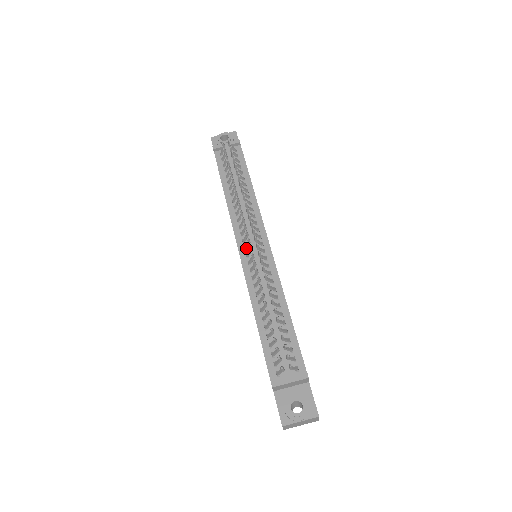
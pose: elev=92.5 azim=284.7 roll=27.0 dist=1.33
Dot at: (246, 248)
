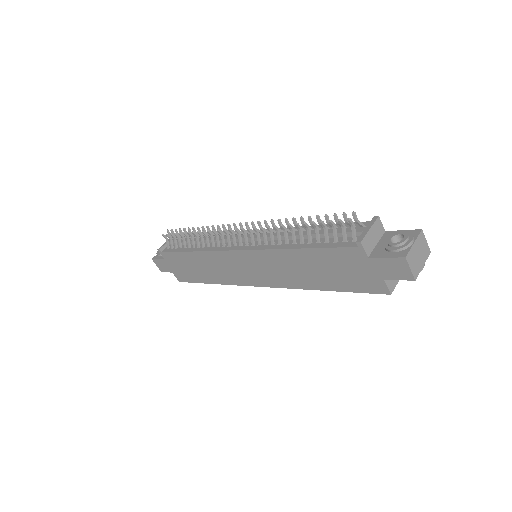
Dot at: (241, 244)
